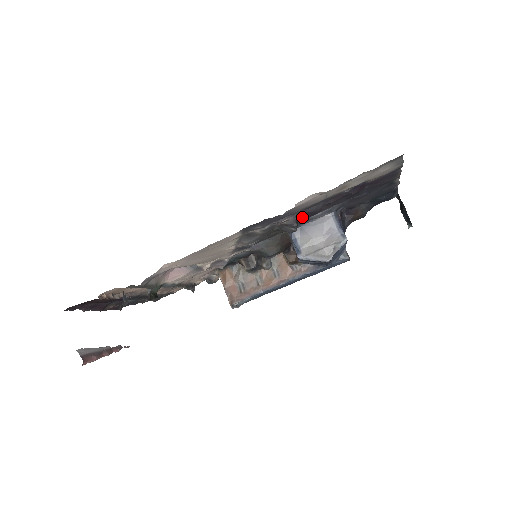
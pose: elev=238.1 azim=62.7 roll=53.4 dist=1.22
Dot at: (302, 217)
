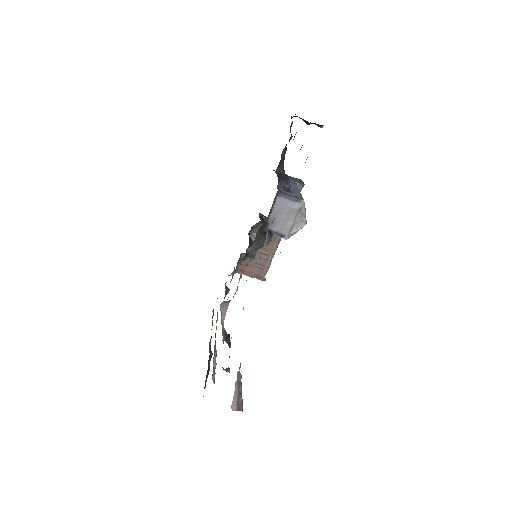
Dot at: (267, 223)
